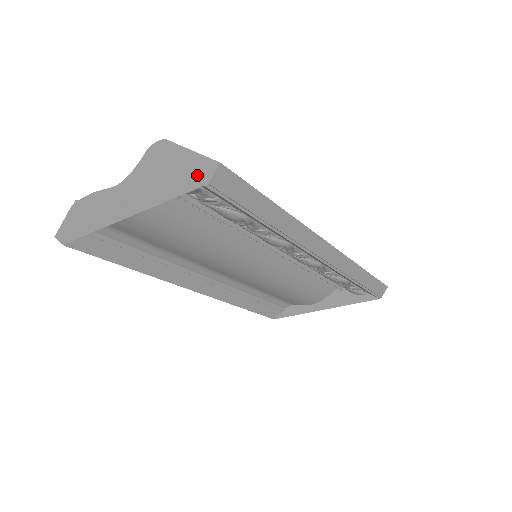
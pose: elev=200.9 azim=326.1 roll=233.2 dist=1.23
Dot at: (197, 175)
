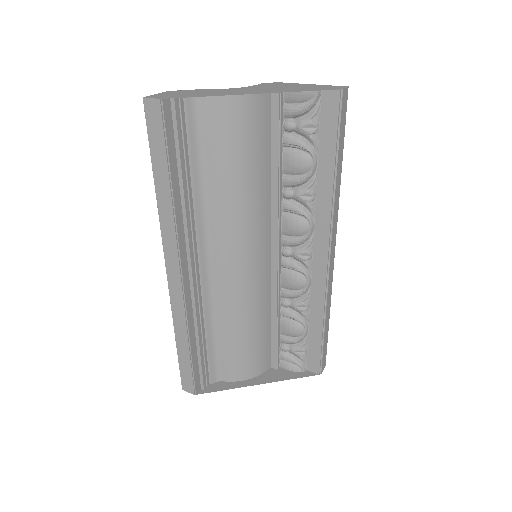
Dot at: (328, 88)
